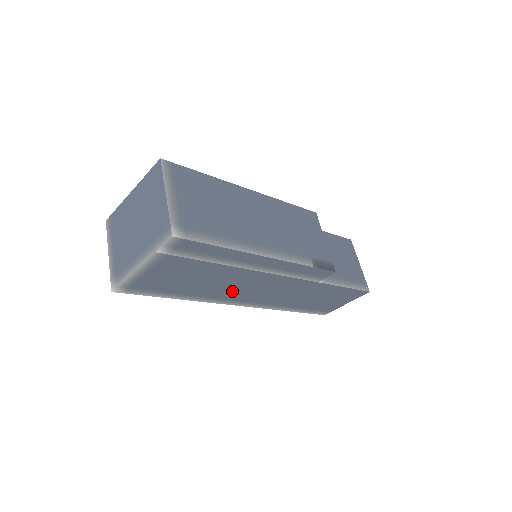
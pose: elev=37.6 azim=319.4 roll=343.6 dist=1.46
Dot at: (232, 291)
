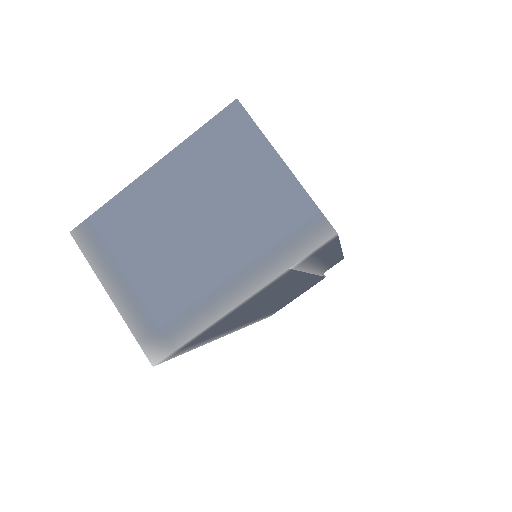
Dot at: (258, 311)
